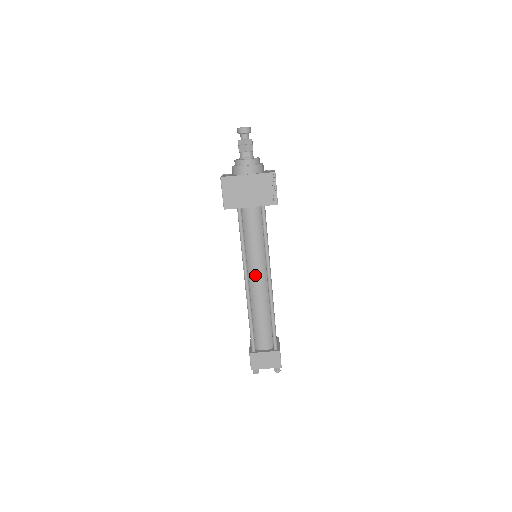
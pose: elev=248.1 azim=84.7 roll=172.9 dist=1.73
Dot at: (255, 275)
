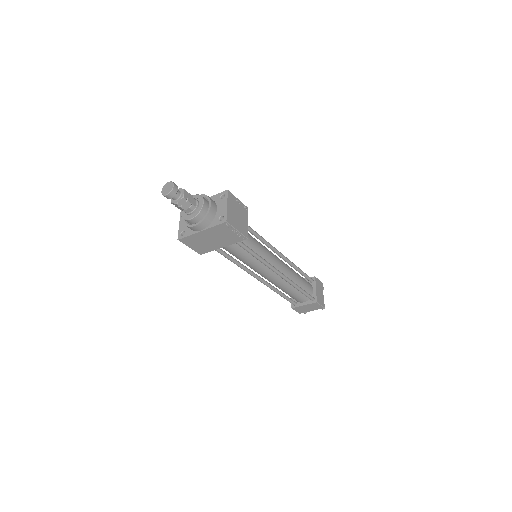
Dot at: (263, 274)
